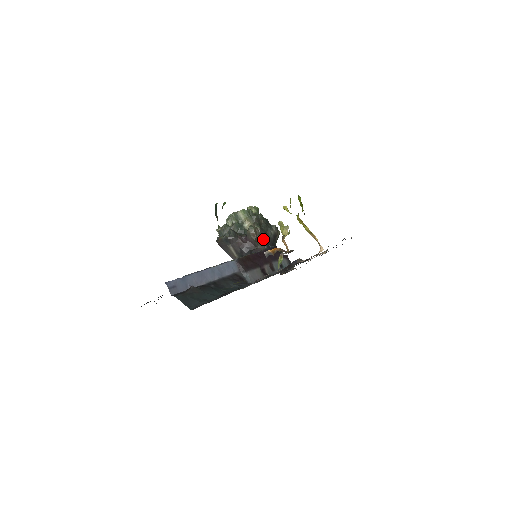
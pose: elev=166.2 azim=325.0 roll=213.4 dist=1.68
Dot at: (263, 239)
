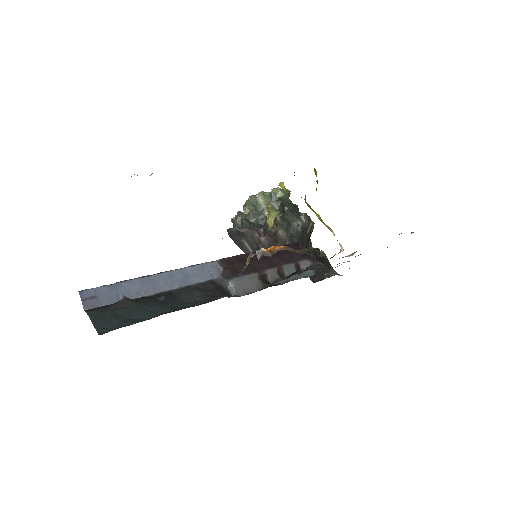
Dot at: (284, 232)
